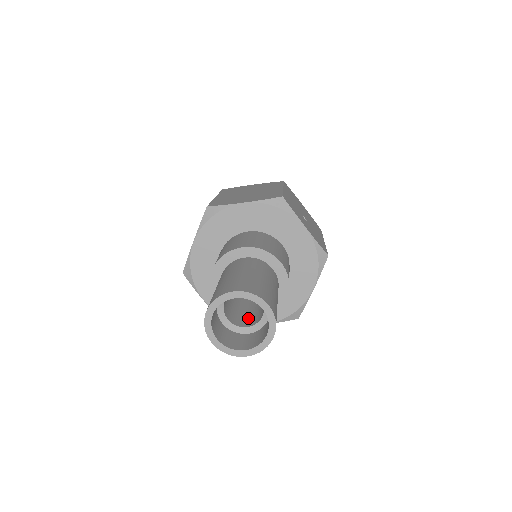
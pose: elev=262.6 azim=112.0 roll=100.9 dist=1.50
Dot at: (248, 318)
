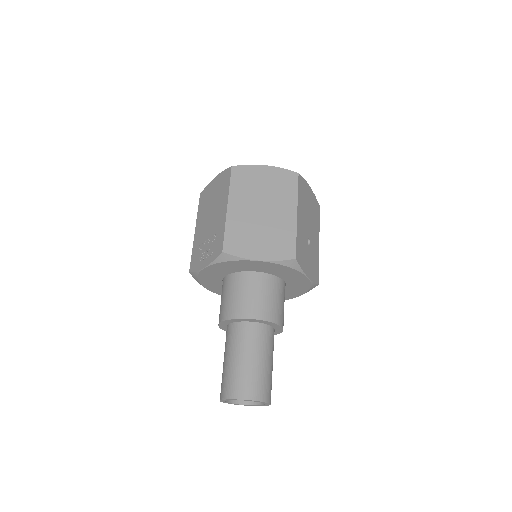
Dot at: occluded
